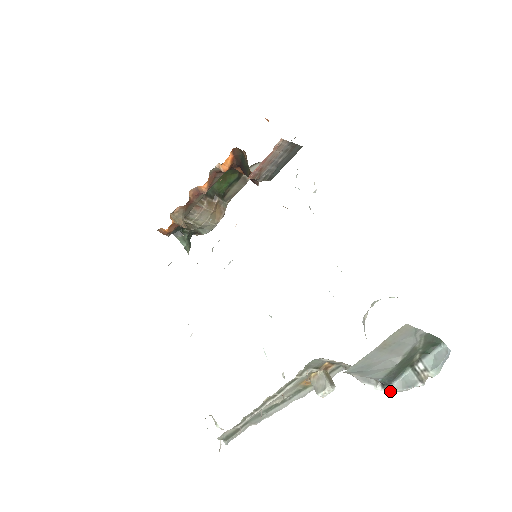
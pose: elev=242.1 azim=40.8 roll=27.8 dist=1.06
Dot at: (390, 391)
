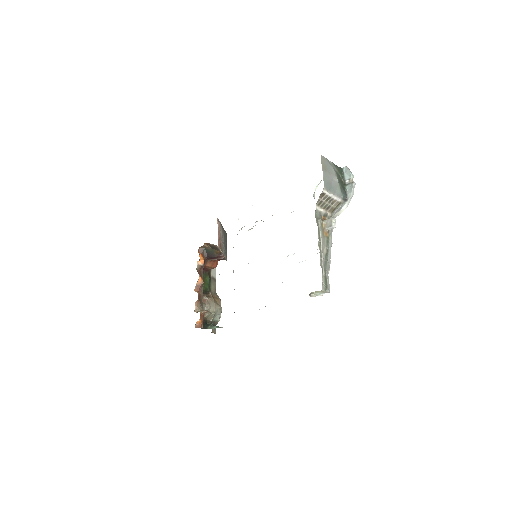
Dot at: (350, 197)
